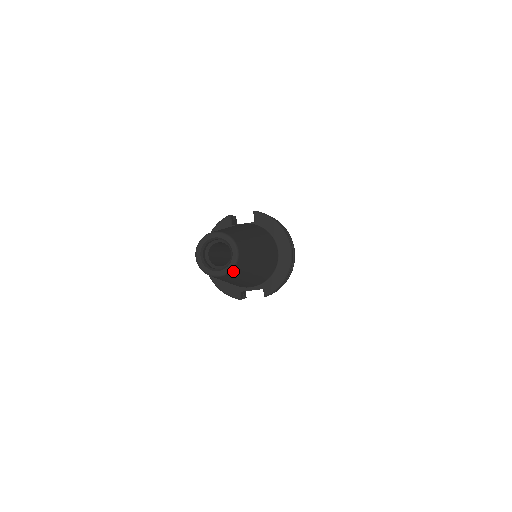
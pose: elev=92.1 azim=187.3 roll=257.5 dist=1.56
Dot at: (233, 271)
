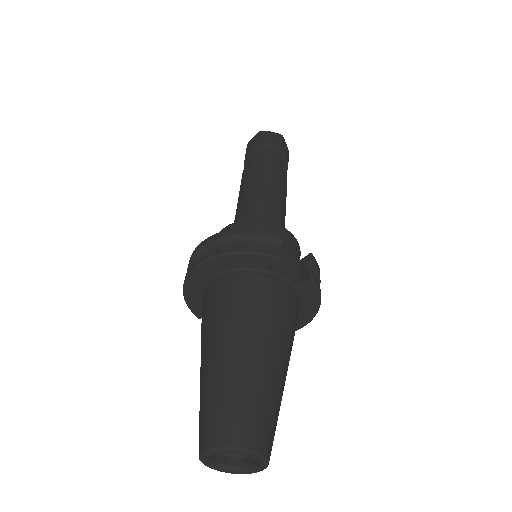
Dot at: (233, 465)
